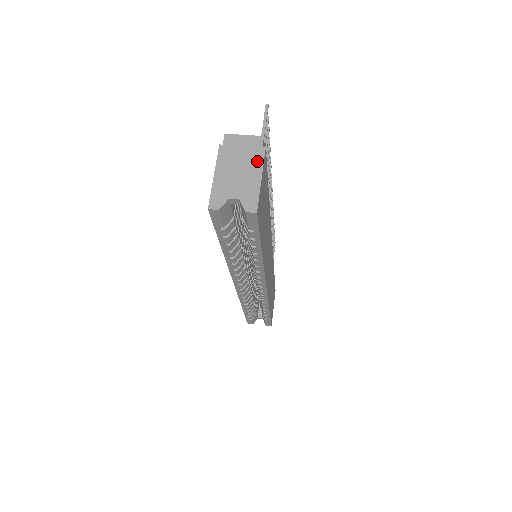
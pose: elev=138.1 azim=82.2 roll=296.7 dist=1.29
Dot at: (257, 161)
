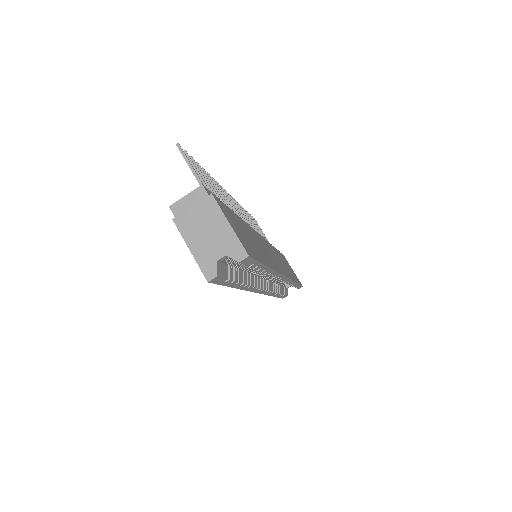
Dot at: (214, 211)
